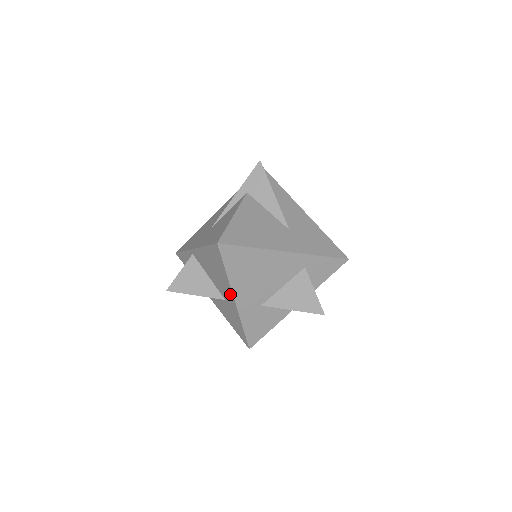
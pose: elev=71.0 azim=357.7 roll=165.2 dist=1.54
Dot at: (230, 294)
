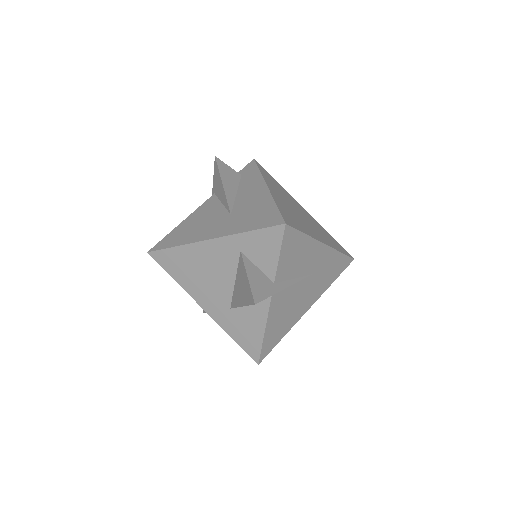
Dot at: occluded
